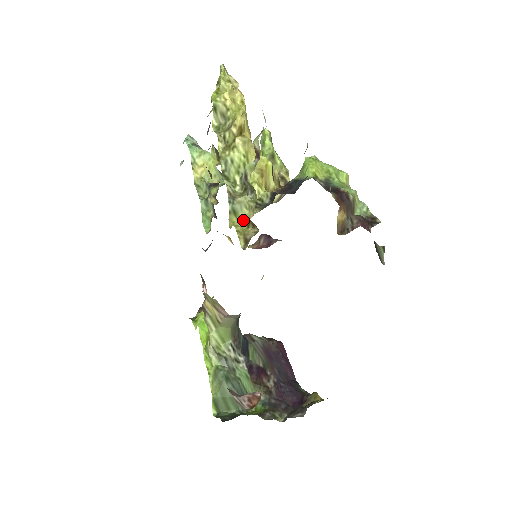
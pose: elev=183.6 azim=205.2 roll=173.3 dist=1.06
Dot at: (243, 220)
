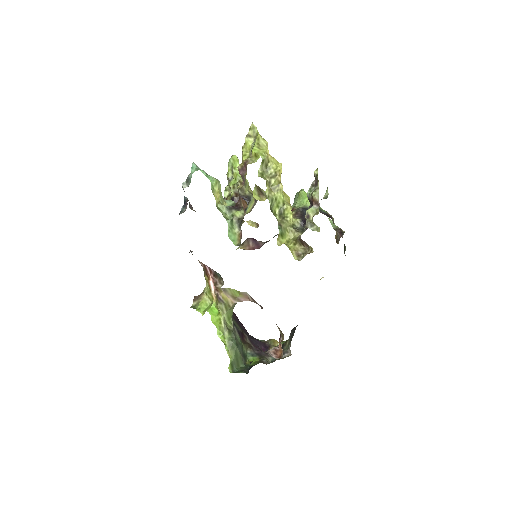
Dot at: (286, 239)
